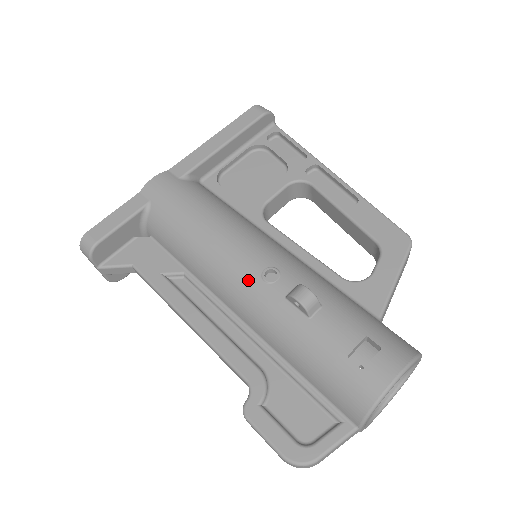
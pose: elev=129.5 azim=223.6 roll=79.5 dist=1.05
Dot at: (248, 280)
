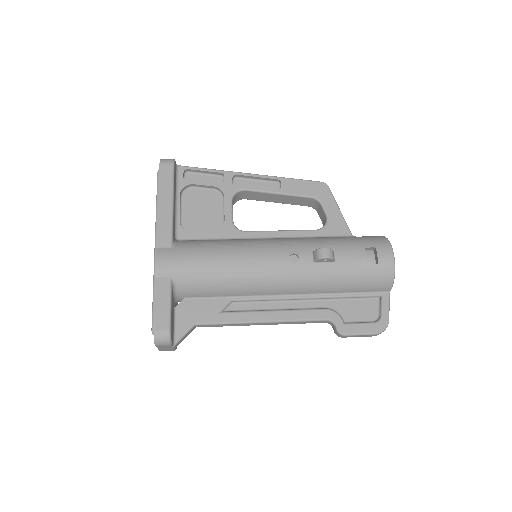
Dot at: (285, 270)
